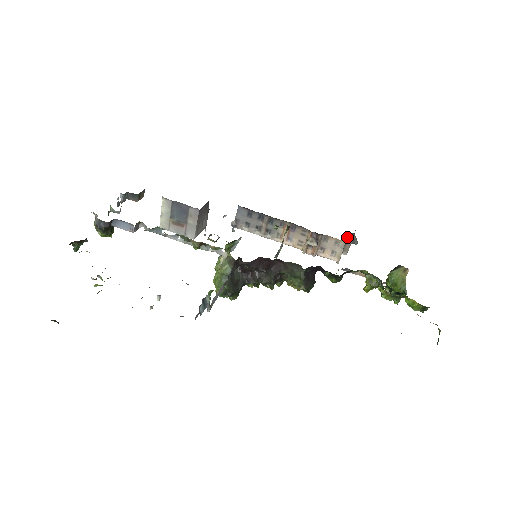
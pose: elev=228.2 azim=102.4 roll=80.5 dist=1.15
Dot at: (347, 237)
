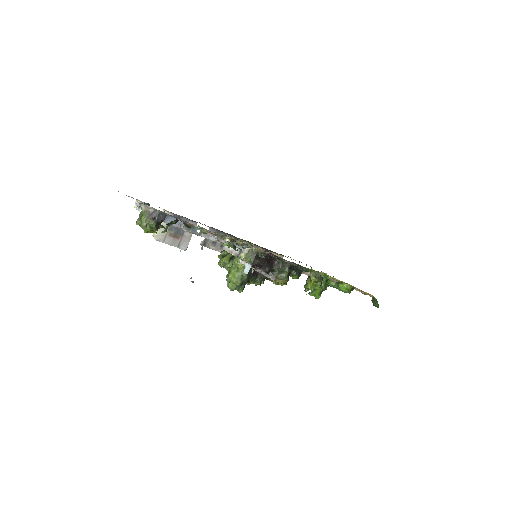
Dot at: occluded
